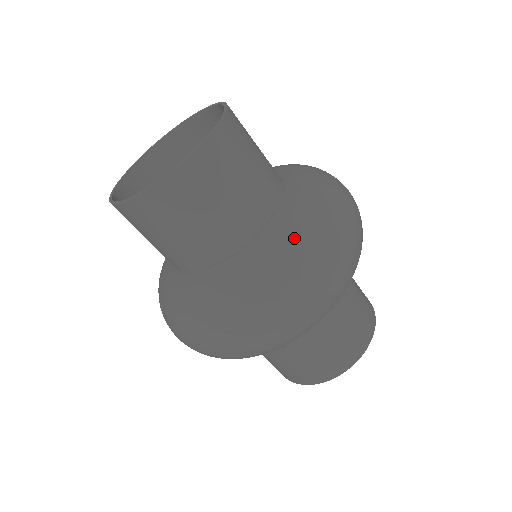
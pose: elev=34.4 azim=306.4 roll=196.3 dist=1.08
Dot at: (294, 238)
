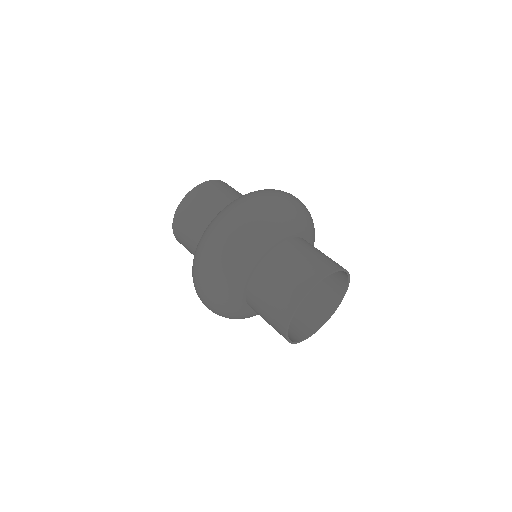
Dot at: (208, 226)
